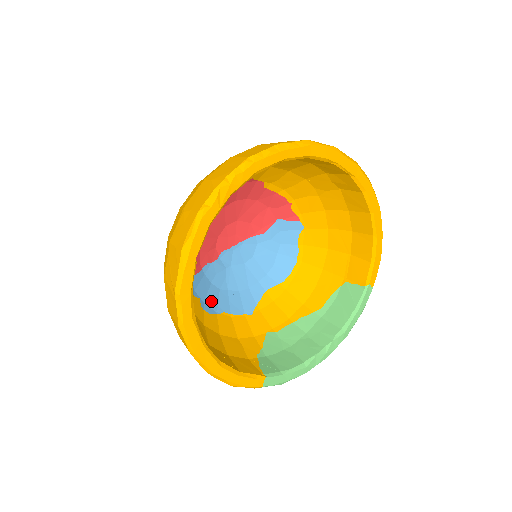
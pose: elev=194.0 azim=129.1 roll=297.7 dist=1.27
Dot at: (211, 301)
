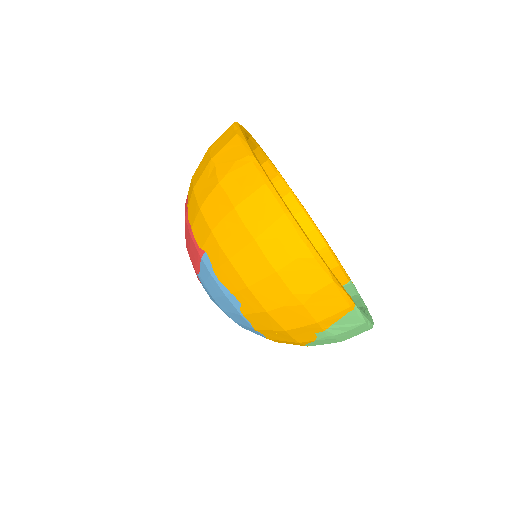
Dot at: occluded
